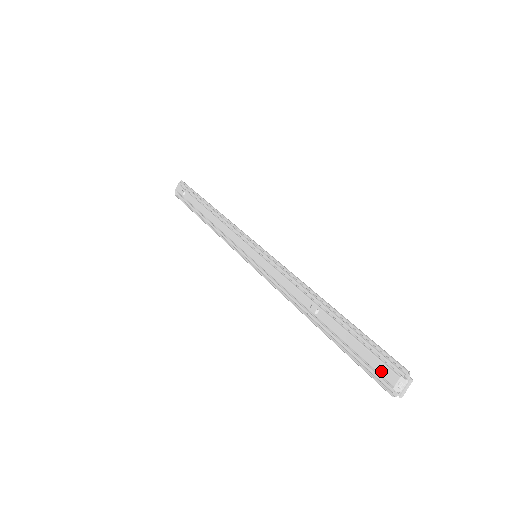
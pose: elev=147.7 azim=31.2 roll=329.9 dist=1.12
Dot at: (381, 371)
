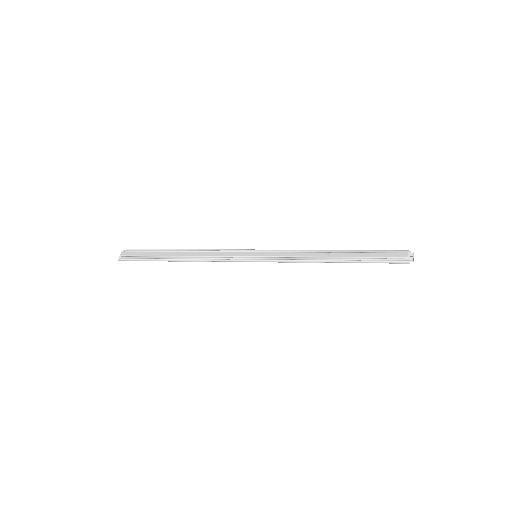
Dot at: (396, 255)
